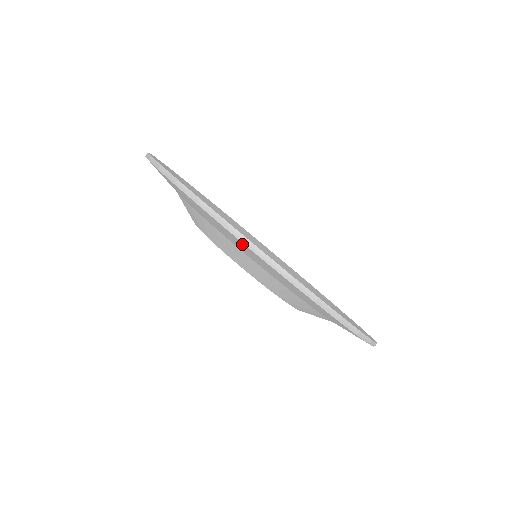
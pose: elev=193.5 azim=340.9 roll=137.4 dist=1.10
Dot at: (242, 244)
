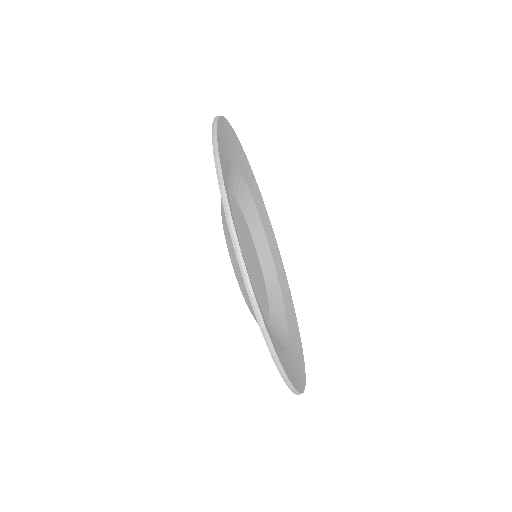
Dot at: occluded
